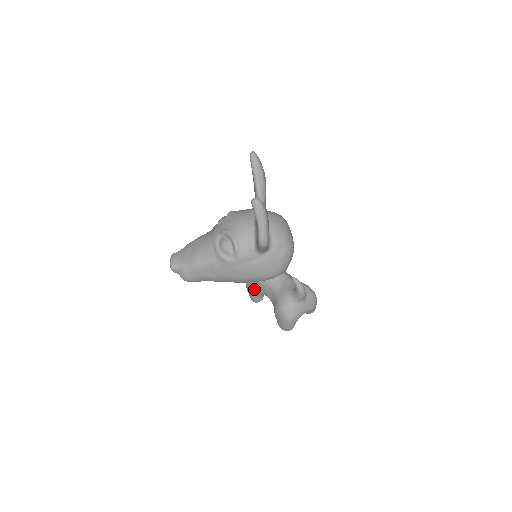
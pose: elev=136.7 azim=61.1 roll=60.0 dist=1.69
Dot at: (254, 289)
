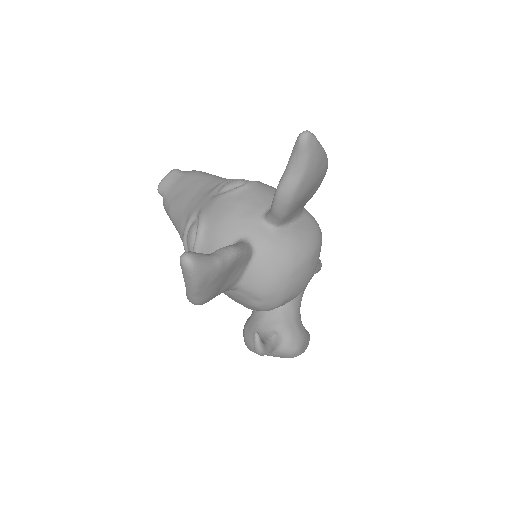
Dot at: occluded
